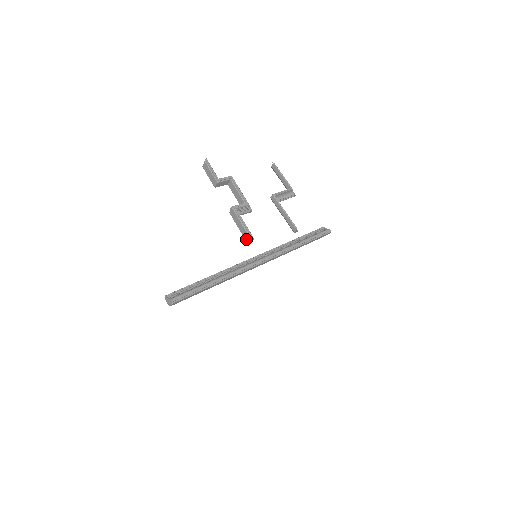
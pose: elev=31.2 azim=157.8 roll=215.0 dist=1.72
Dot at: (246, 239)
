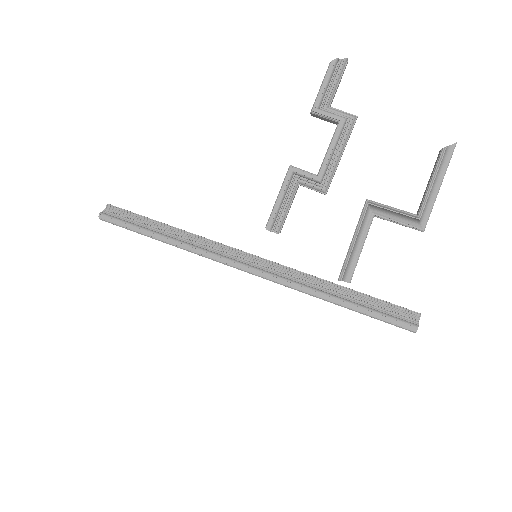
Dot at: occluded
